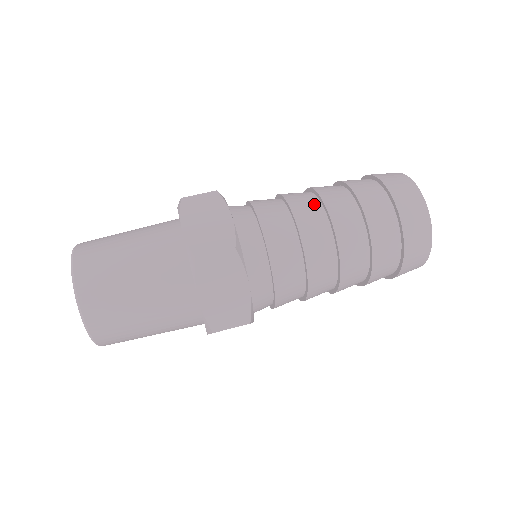
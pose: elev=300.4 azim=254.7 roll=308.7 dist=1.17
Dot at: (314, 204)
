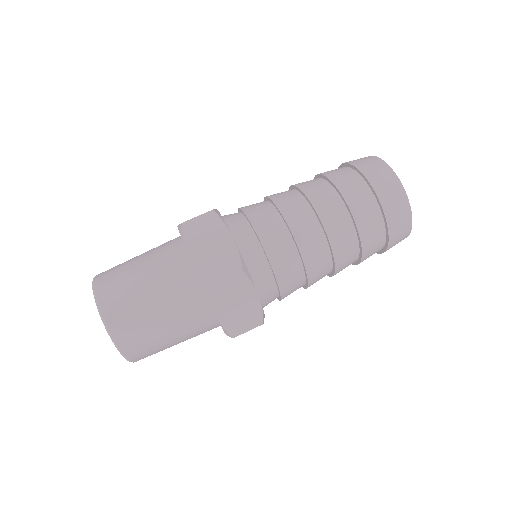
Dot at: (325, 255)
